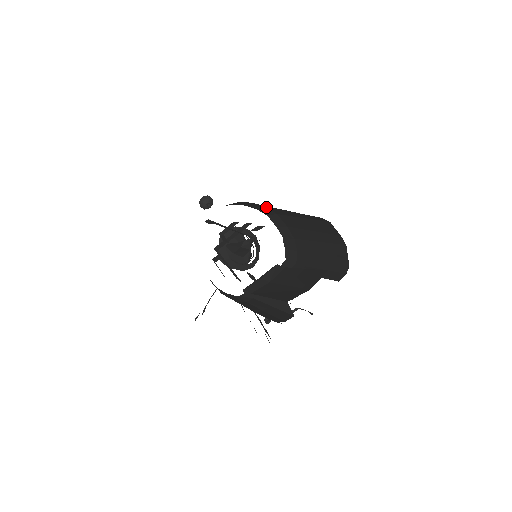
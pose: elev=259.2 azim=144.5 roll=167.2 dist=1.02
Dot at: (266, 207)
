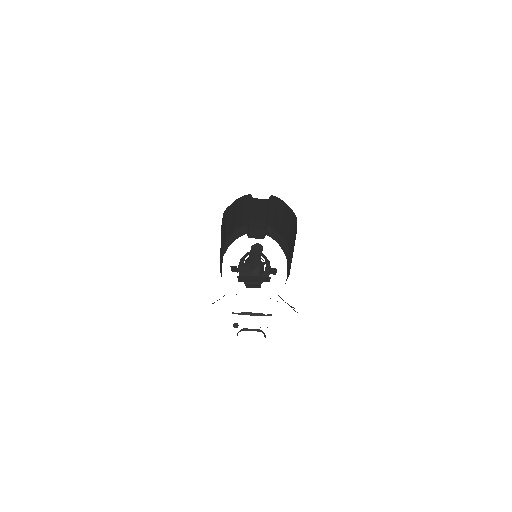
Dot at: (287, 244)
